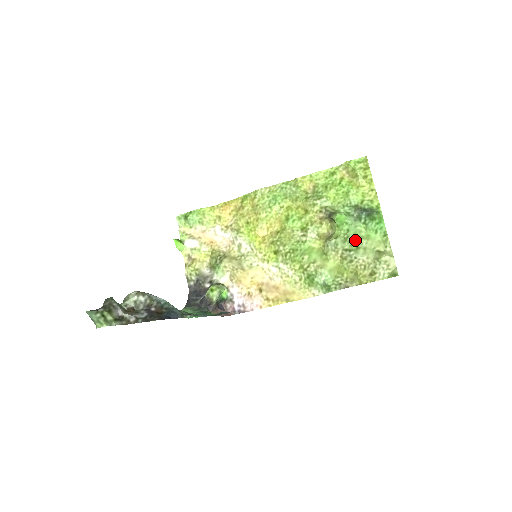
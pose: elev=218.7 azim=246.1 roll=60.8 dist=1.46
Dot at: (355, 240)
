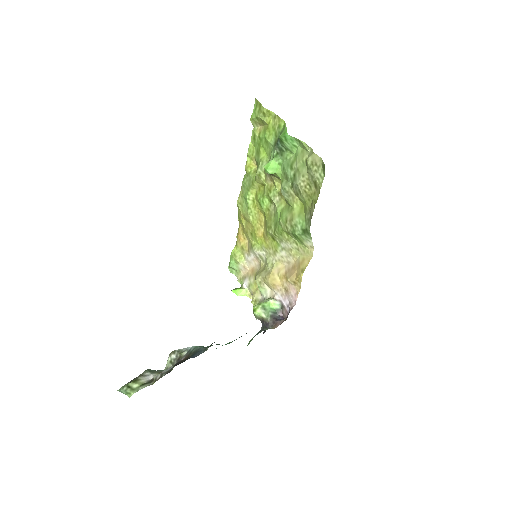
Dot at: (290, 171)
